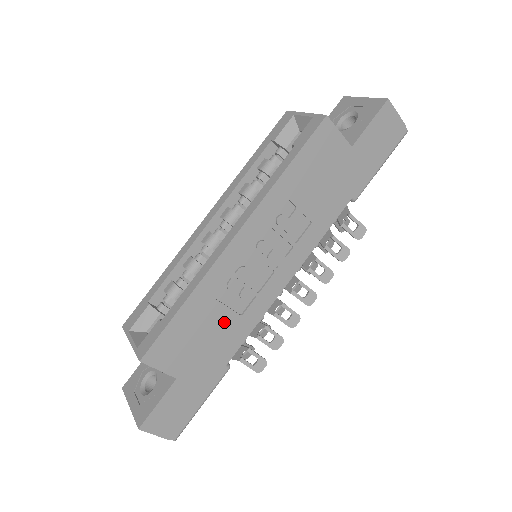
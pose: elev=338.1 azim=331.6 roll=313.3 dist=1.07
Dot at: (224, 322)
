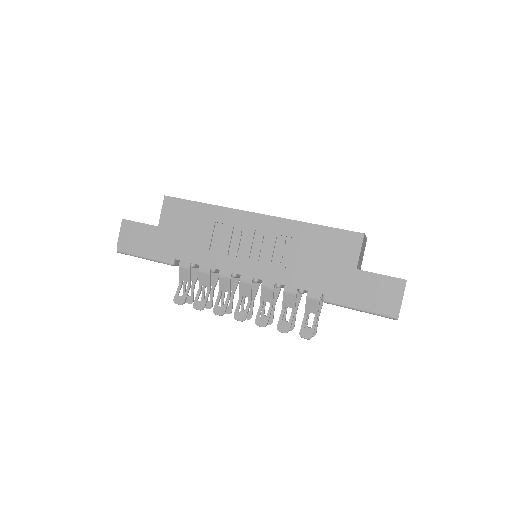
Dot at: (202, 239)
